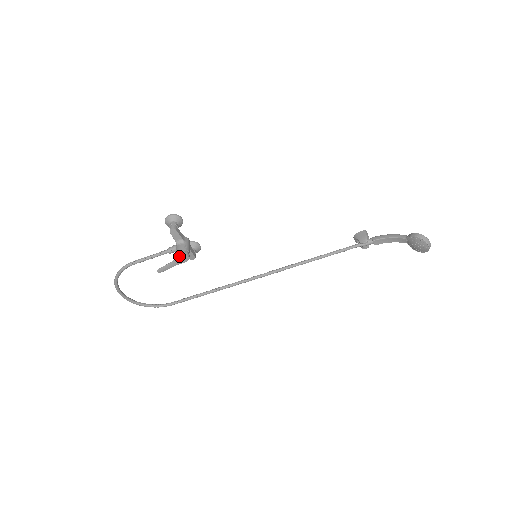
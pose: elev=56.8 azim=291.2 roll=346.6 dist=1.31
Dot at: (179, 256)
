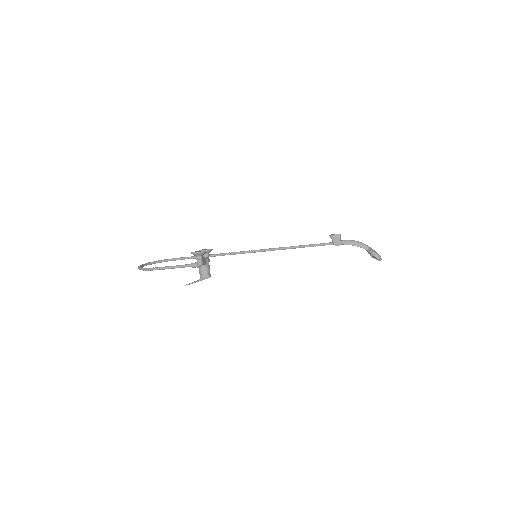
Dot at: (204, 279)
